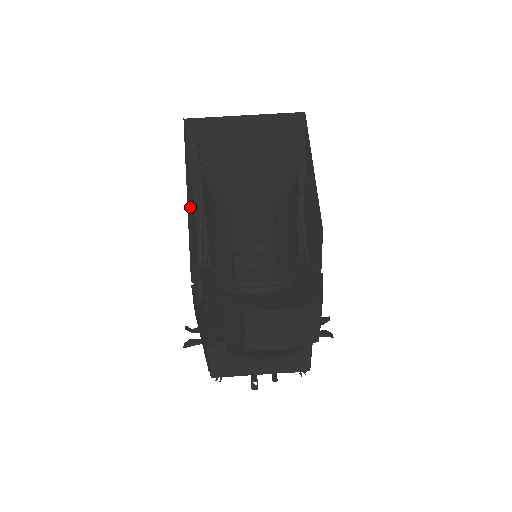
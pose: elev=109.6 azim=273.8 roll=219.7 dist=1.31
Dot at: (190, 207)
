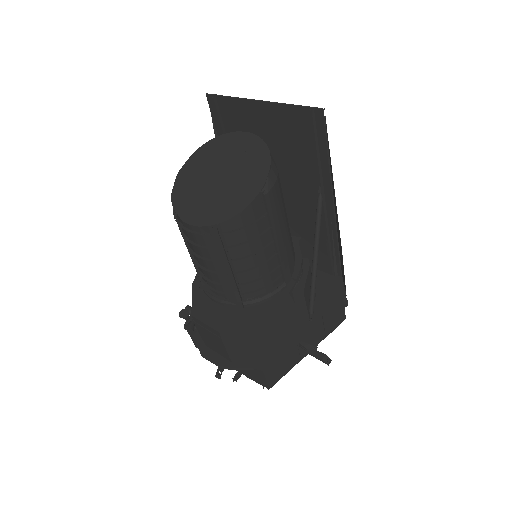
Dot at: occluded
